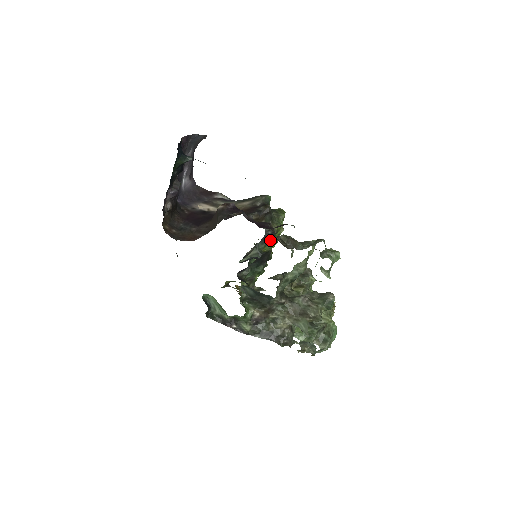
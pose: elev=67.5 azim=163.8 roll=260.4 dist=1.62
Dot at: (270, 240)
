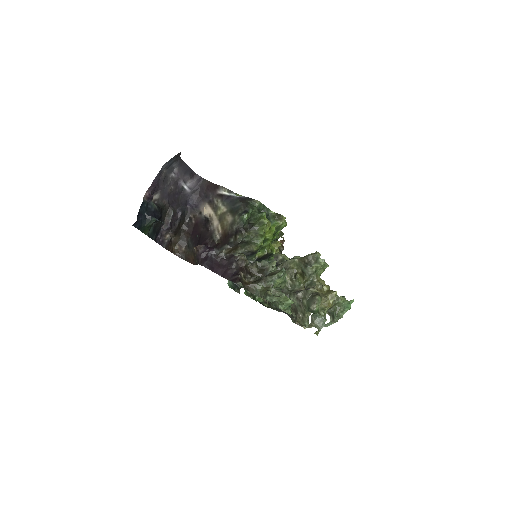
Dot at: (257, 252)
